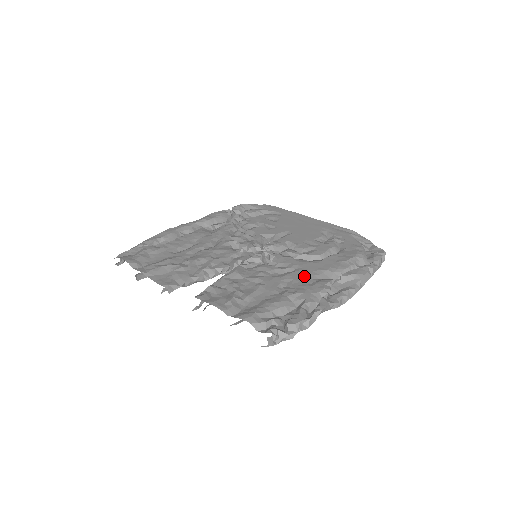
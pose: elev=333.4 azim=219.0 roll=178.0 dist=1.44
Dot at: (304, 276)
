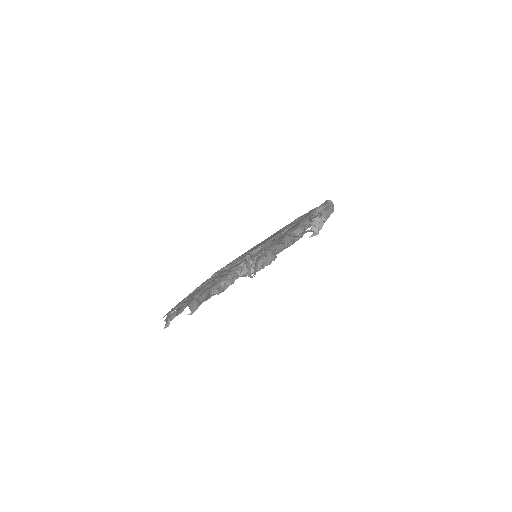
Dot at: (296, 225)
